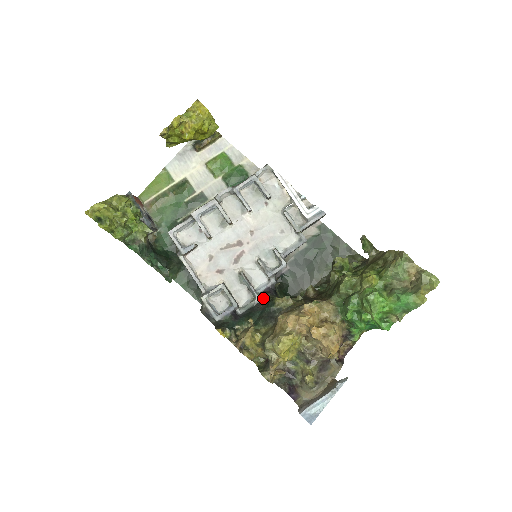
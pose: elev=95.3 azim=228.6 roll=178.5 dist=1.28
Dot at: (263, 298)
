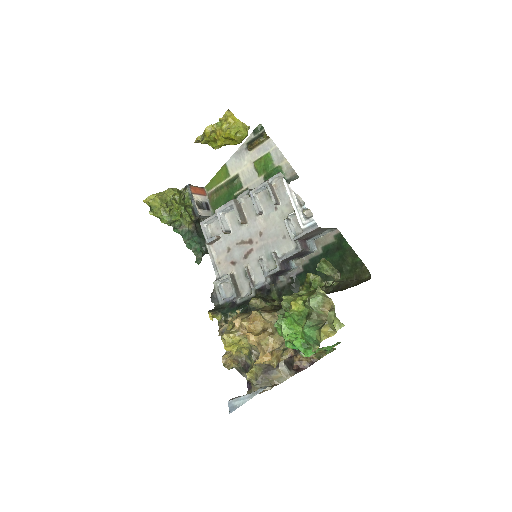
Dot at: (256, 294)
